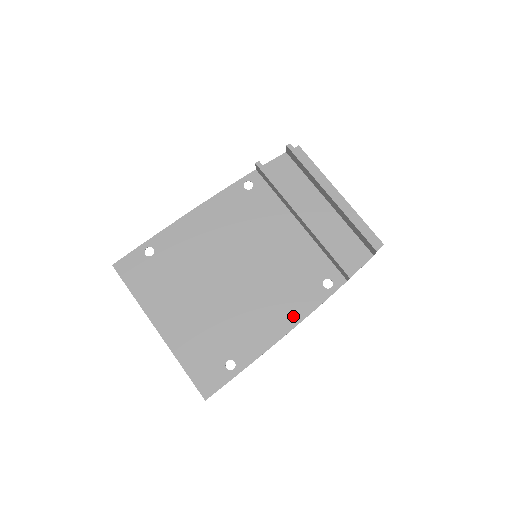
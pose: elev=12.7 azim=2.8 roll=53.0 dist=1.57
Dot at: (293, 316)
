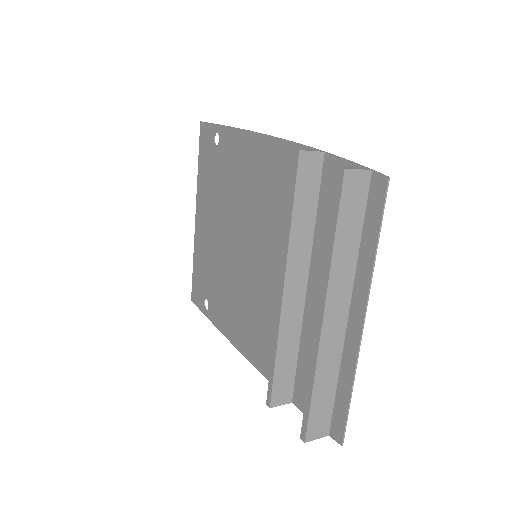
Dot at: (244, 344)
